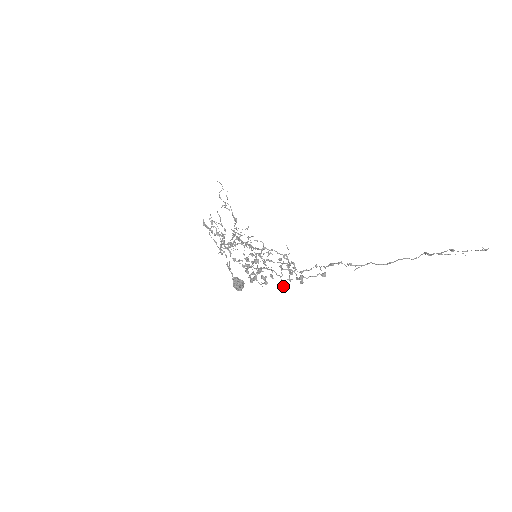
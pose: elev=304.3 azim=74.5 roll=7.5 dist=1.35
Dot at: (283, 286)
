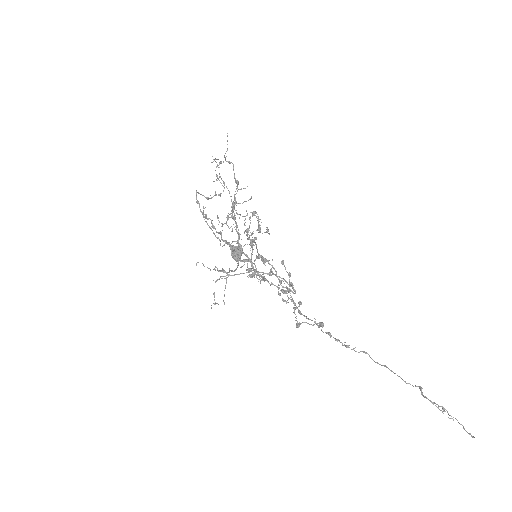
Dot at: occluded
